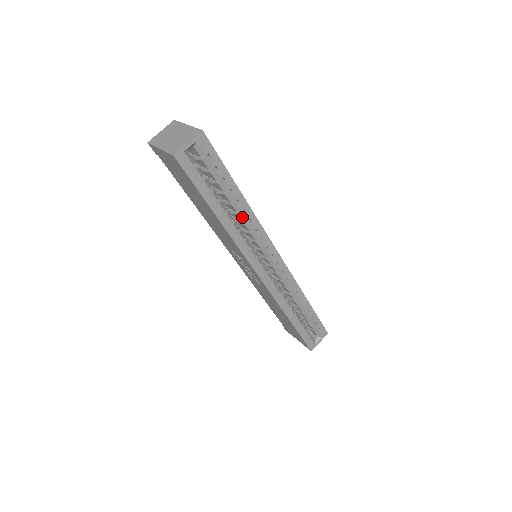
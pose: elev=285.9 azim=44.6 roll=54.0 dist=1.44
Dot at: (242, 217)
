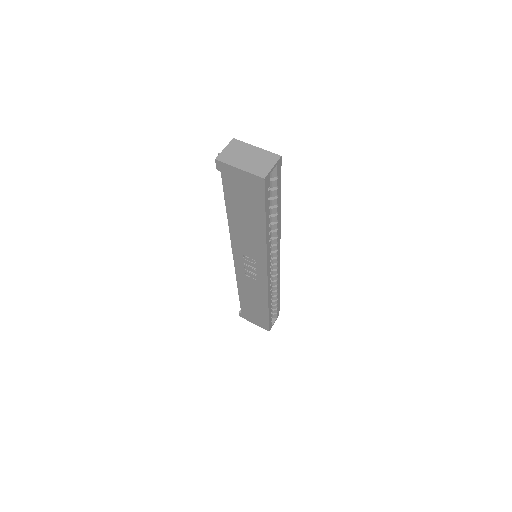
Dot at: (274, 226)
